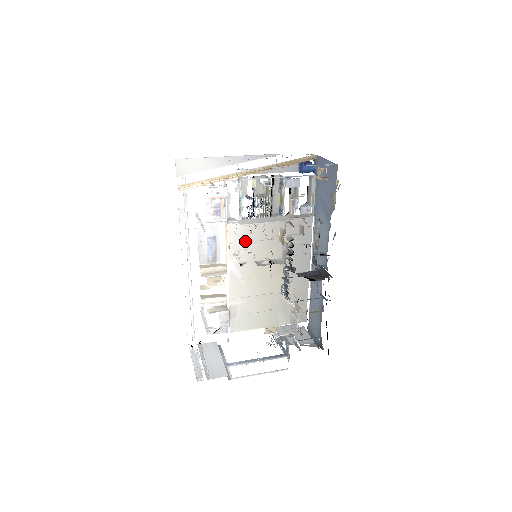
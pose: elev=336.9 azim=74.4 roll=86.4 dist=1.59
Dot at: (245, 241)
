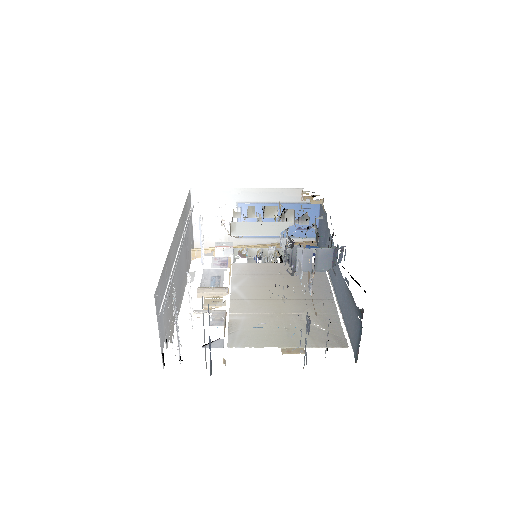
Dot at: (250, 274)
